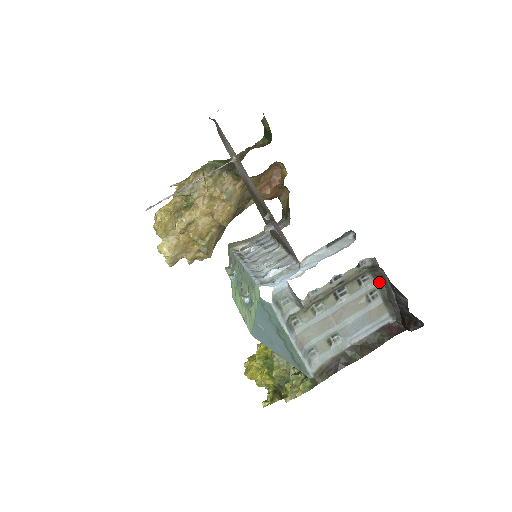
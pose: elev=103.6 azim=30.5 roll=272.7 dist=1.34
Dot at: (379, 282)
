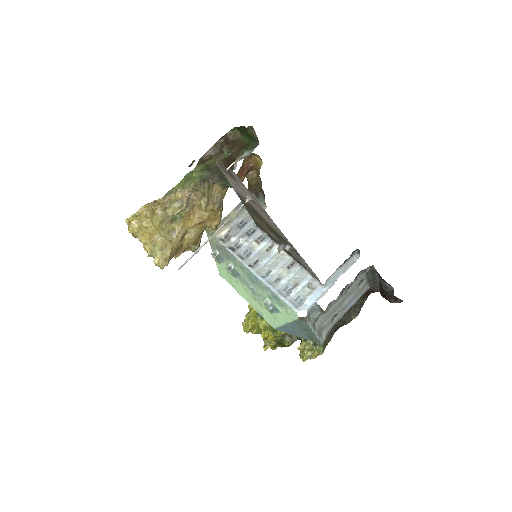
Dot at: (368, 272)
